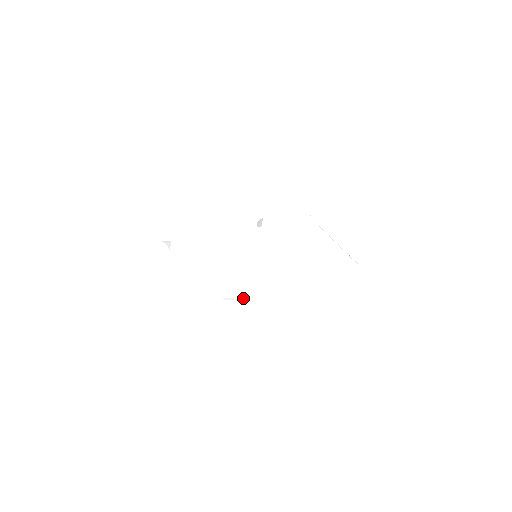
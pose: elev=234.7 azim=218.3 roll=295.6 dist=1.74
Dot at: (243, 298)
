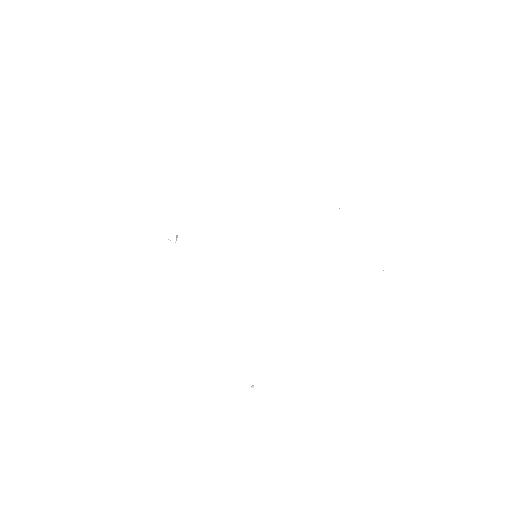
Dot at: (199, 320)
